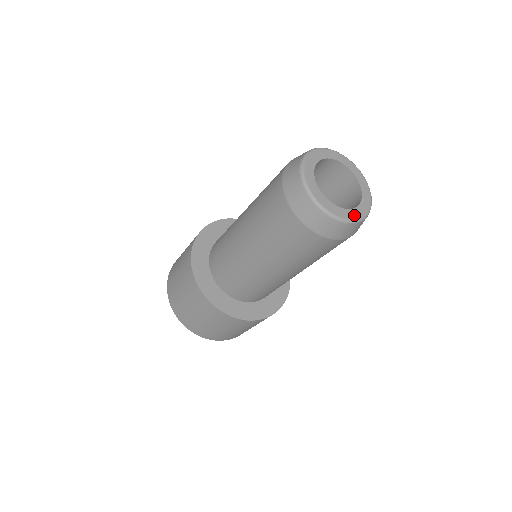
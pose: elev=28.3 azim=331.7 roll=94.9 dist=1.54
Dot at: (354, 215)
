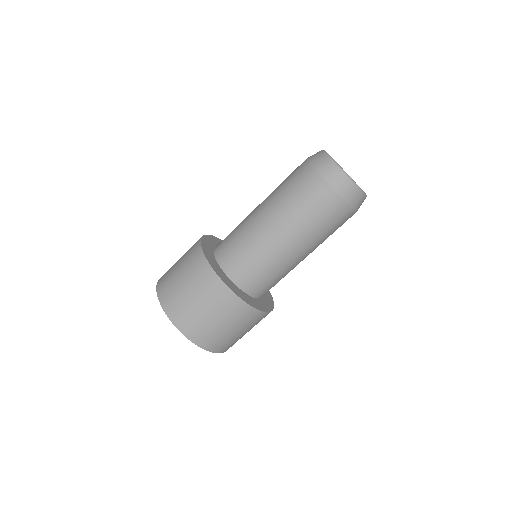
Dot at: occluded
